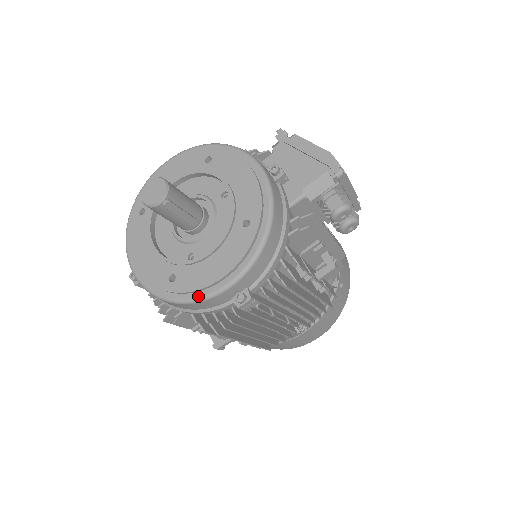
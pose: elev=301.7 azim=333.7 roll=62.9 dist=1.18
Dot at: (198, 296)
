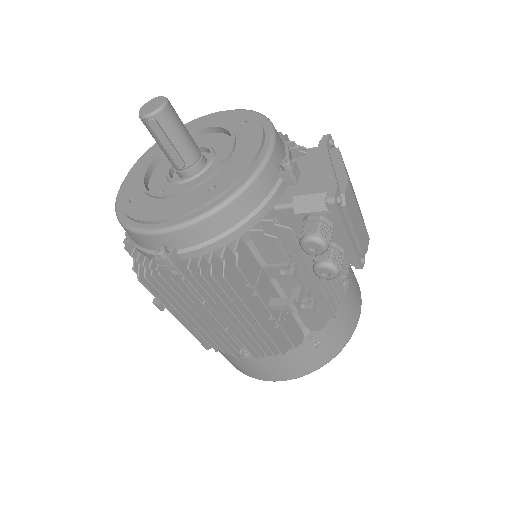
Dot at: (132, 225)
